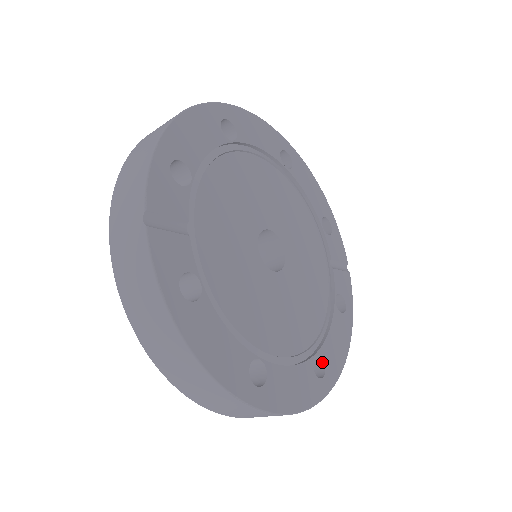
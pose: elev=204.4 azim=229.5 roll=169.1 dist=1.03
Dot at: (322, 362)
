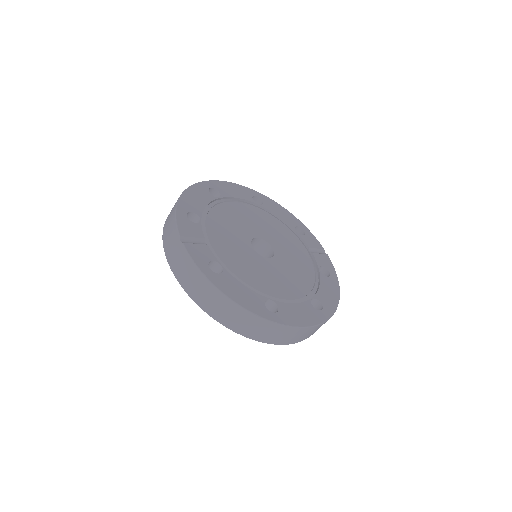
Dot at: (319, 303)
